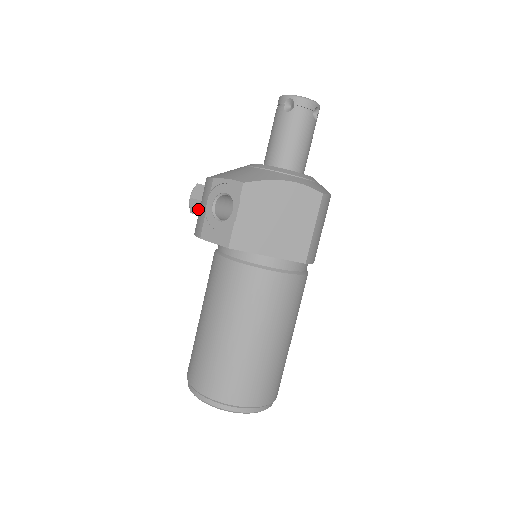
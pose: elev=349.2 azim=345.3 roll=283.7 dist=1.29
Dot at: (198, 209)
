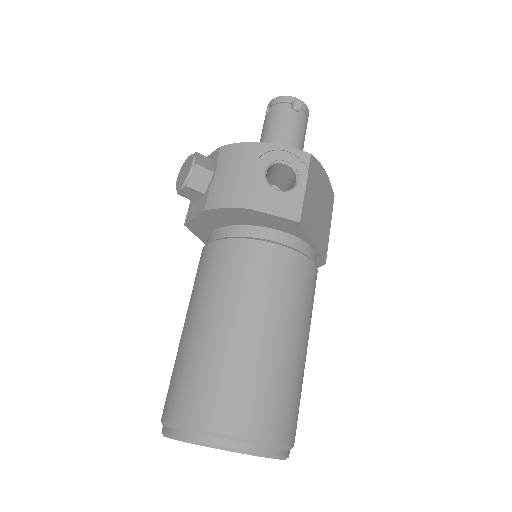
Dot at: (201, 182)
